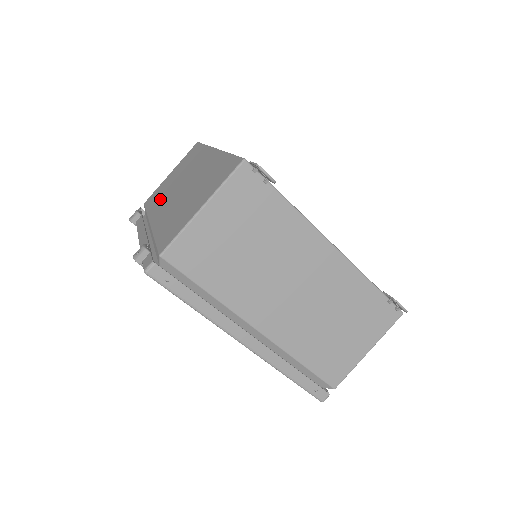
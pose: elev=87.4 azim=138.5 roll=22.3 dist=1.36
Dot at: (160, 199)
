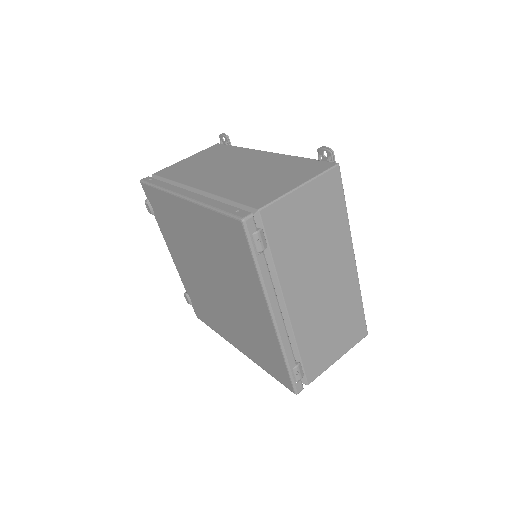
Dot at: occluded
